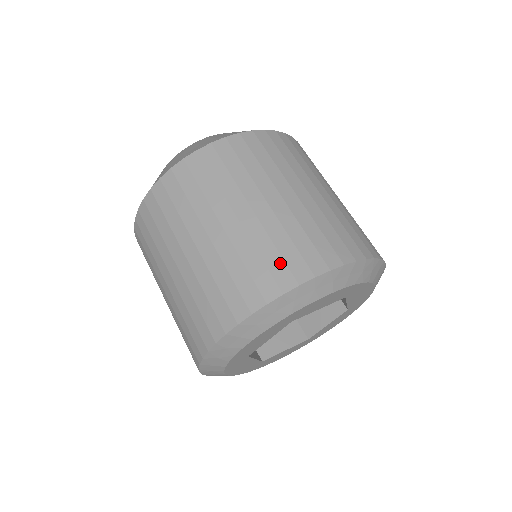
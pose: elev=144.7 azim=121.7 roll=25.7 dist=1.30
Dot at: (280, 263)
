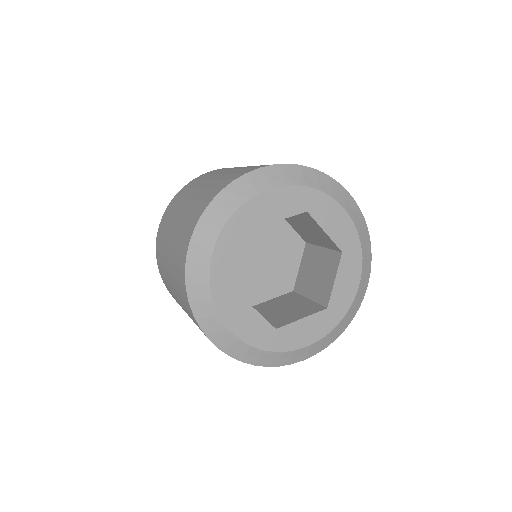
Dot at: (222, 183)
